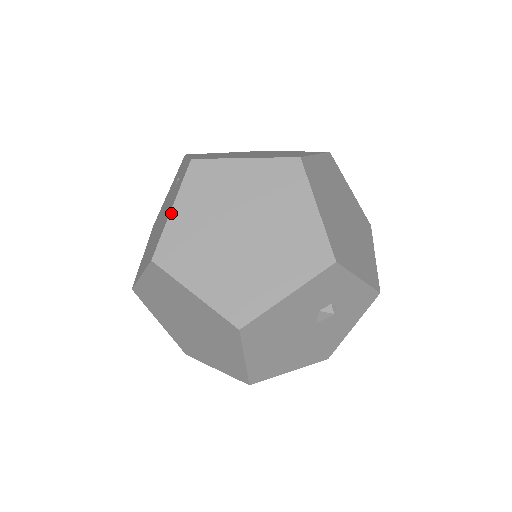
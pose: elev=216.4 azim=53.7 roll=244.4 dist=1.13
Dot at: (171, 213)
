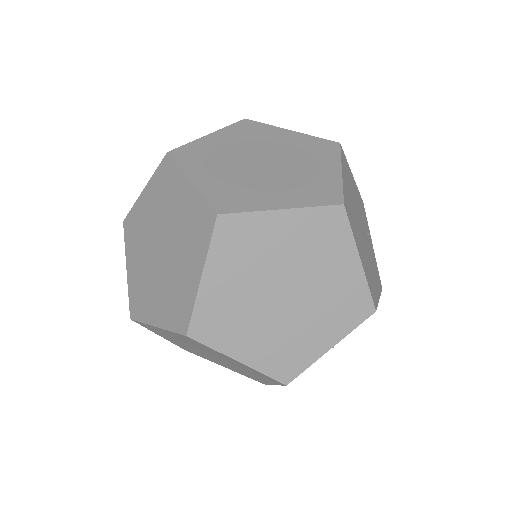
Dot at: occluded
